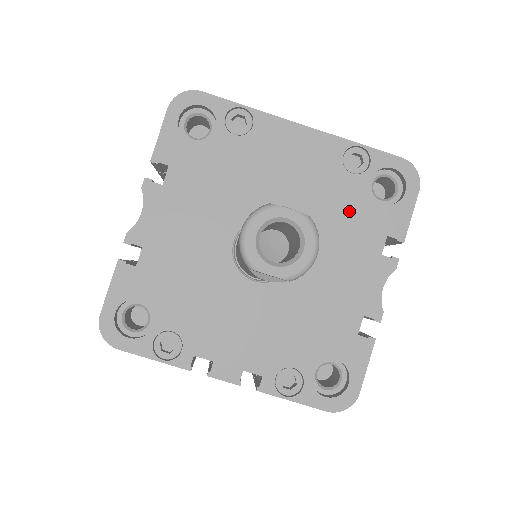
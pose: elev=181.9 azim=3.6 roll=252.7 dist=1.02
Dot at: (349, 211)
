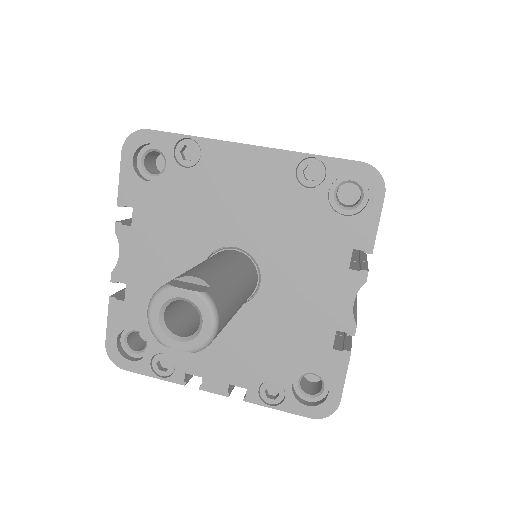
Dot at: (309, 228)
